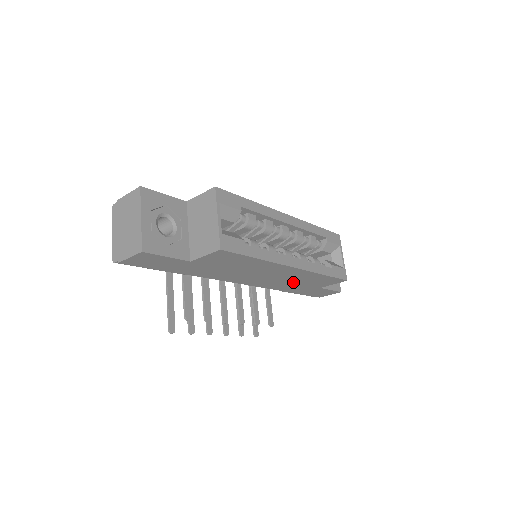
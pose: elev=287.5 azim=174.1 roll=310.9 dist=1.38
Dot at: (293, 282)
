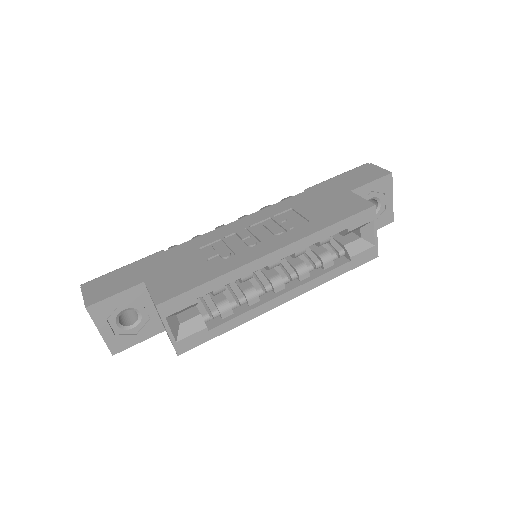
Dot at: occluded
